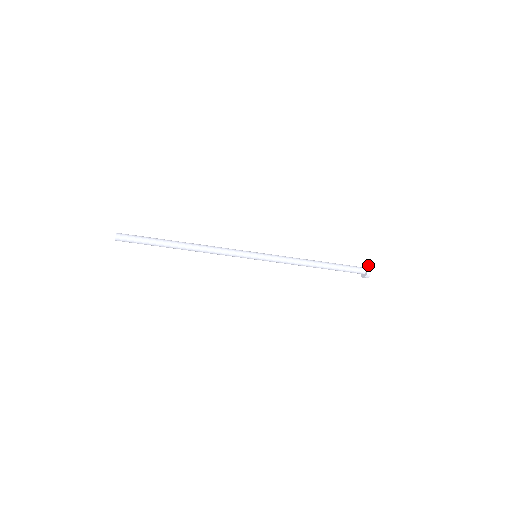
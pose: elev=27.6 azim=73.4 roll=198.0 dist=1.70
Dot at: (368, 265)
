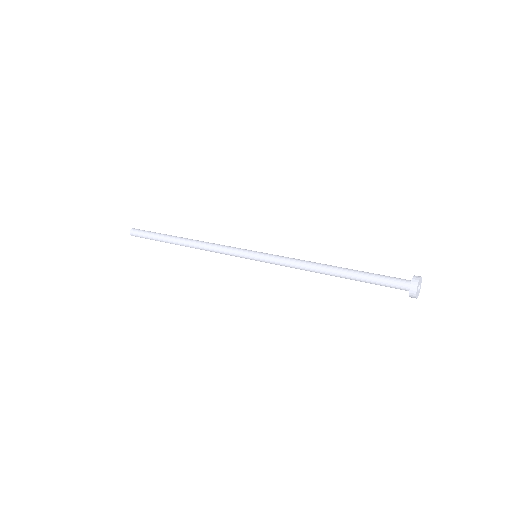
Dot at: (414, 283)
